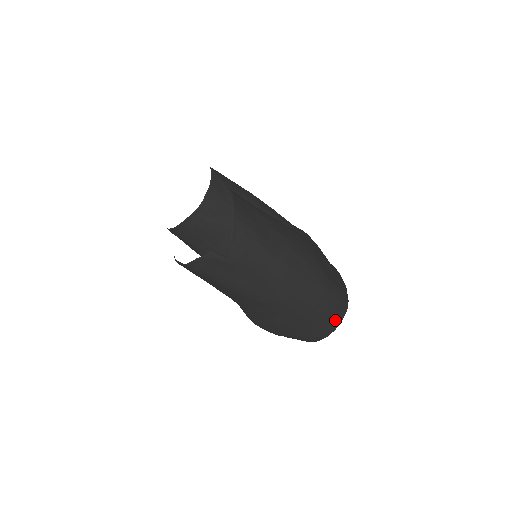
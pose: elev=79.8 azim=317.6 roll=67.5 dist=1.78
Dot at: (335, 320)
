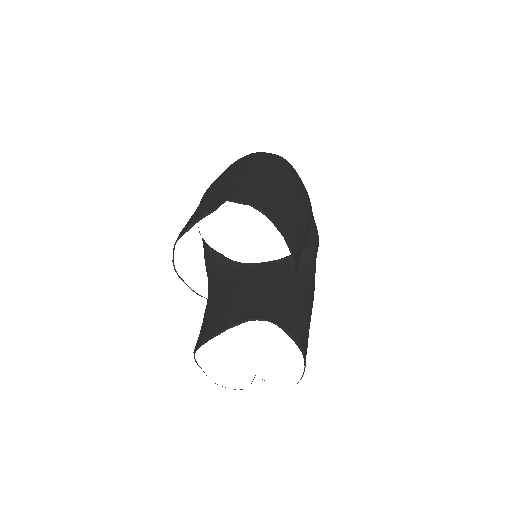
Dot at: occluded
